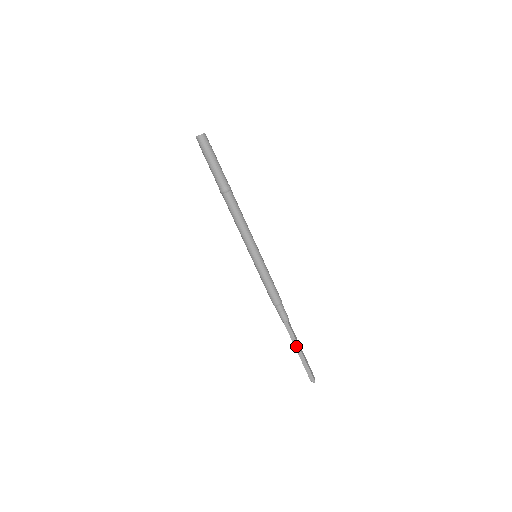
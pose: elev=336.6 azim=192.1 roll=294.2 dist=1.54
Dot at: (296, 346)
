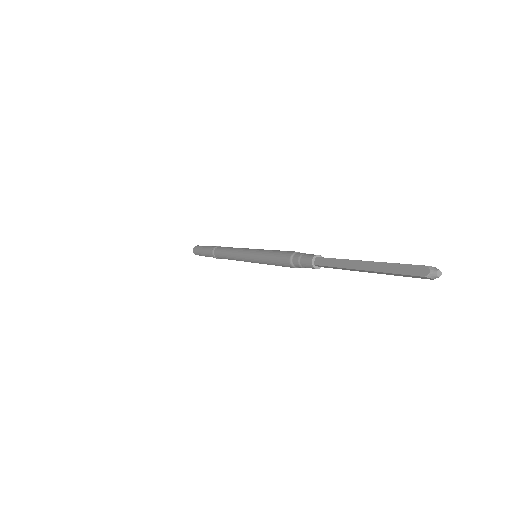
Dot at: (351, 266)
